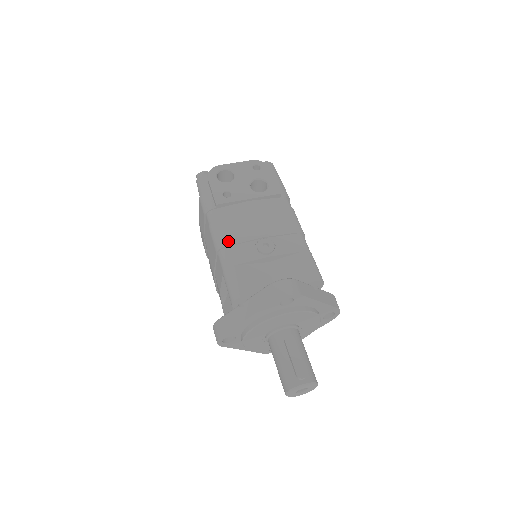
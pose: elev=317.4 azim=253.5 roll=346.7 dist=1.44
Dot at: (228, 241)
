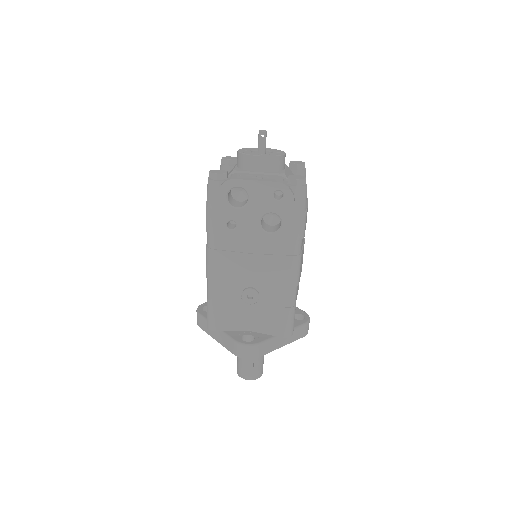
Dot at: (217, 277)
